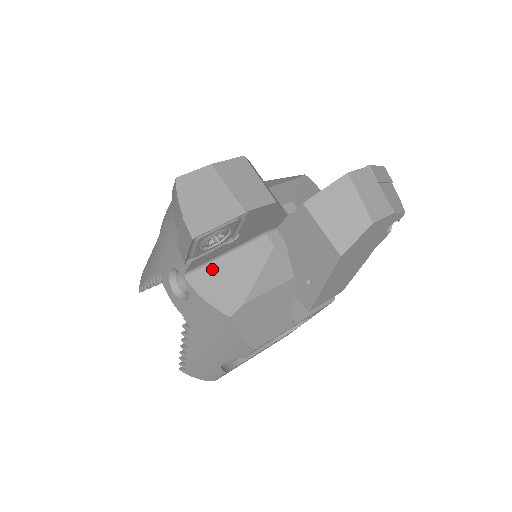
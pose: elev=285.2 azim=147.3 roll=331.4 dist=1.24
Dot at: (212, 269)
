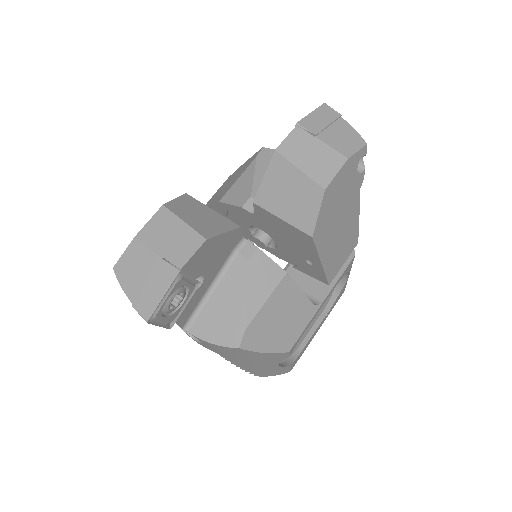
Dot at: (204, 311)
